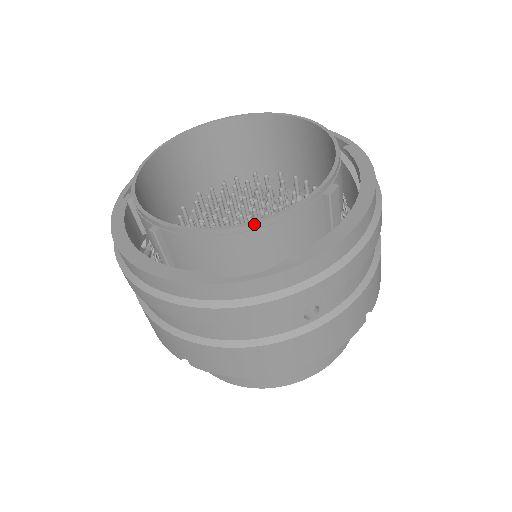
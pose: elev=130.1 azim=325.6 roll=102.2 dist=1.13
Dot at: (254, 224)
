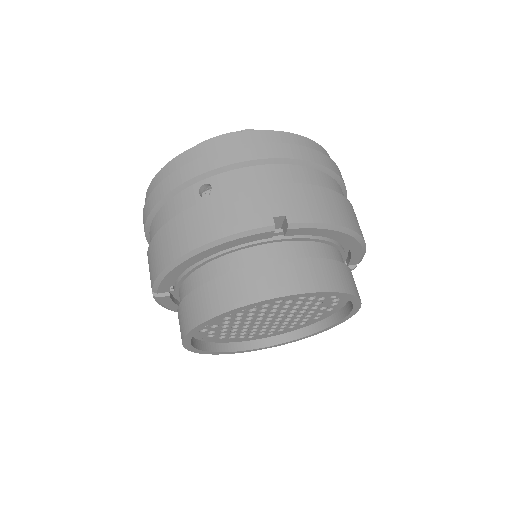
Dot at: occluded
